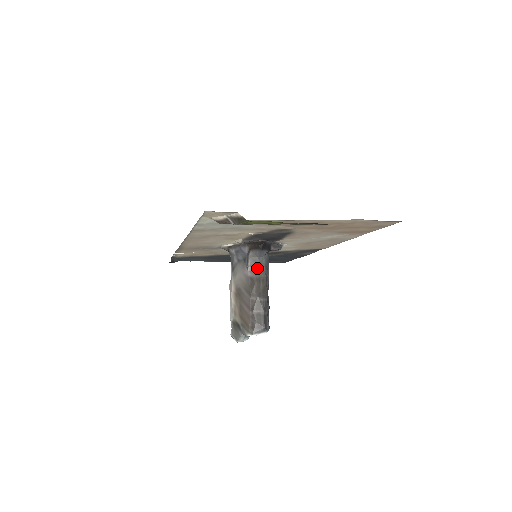
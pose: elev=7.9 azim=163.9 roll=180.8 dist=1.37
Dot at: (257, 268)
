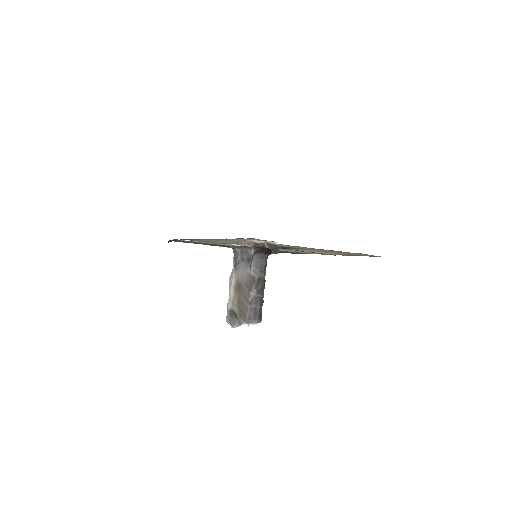
Dot at: (258, 269)
